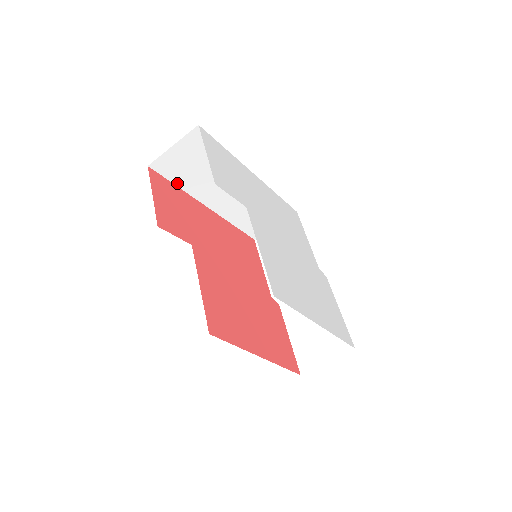
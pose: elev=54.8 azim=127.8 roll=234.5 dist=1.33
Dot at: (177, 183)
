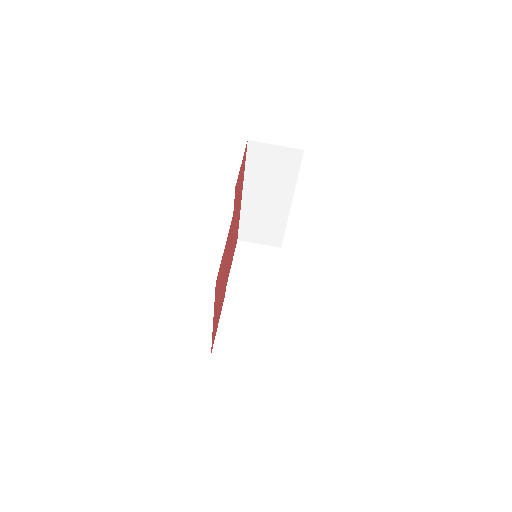
Dot at: (247, 165)
